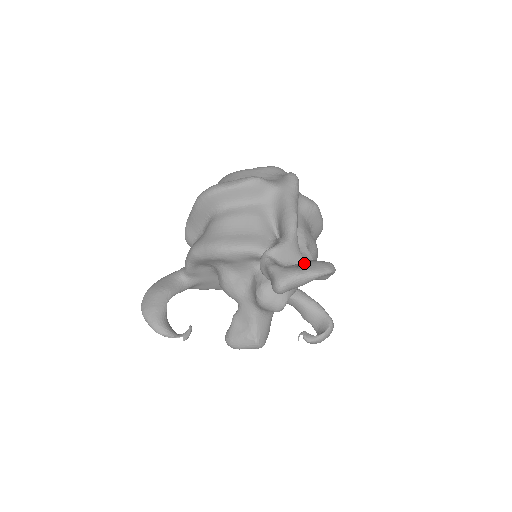
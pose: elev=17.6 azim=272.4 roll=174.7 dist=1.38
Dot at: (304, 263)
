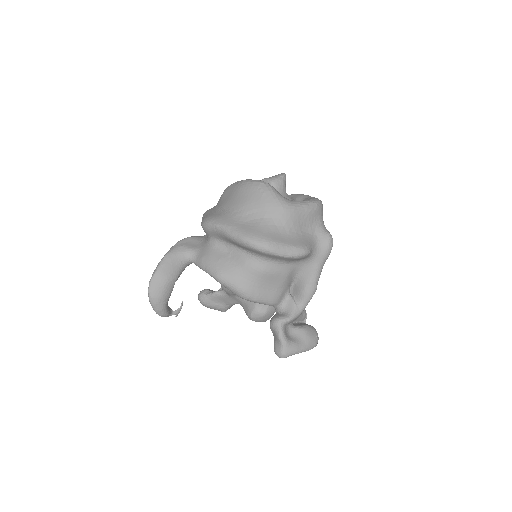
Dot at: (303, 336)
